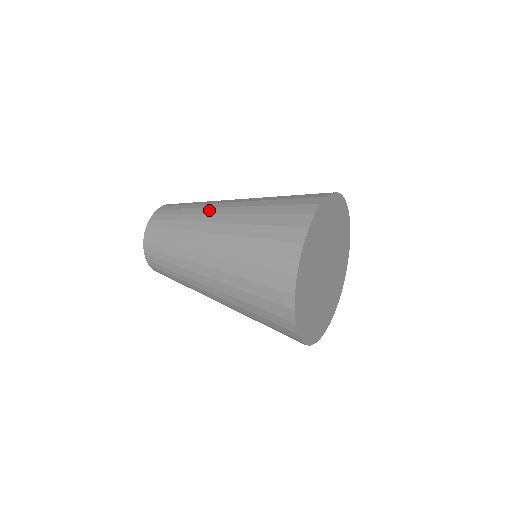
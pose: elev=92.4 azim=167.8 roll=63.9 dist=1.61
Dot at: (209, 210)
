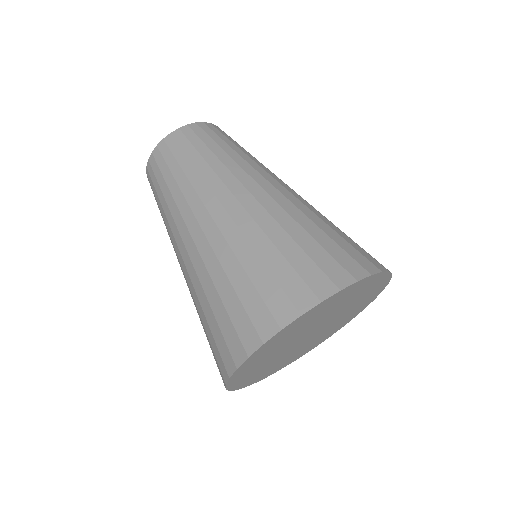
Dot at: (218, 186)
